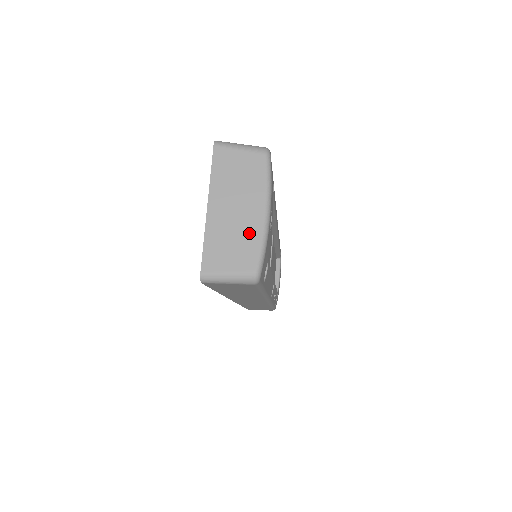
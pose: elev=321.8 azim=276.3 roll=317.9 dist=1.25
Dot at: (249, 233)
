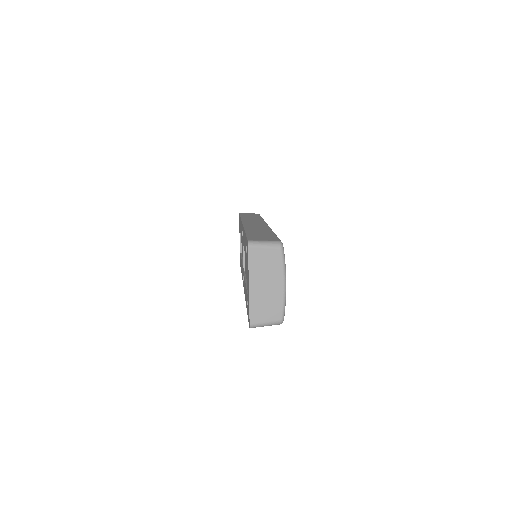
Dot at: (275, 298)
